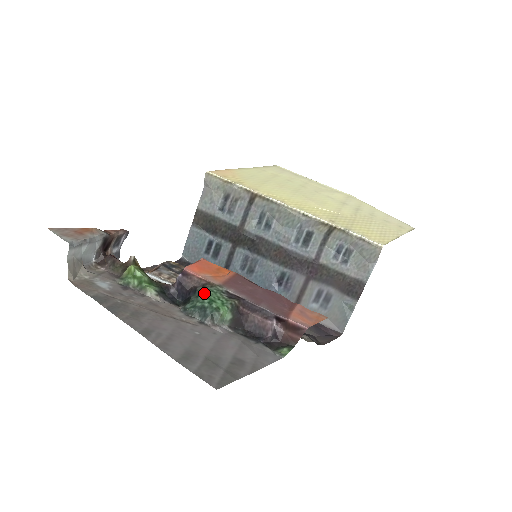
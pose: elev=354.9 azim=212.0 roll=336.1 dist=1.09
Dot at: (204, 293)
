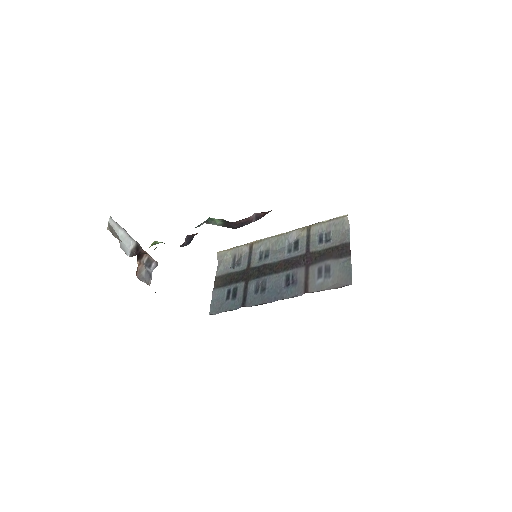
Dot at: occluded
